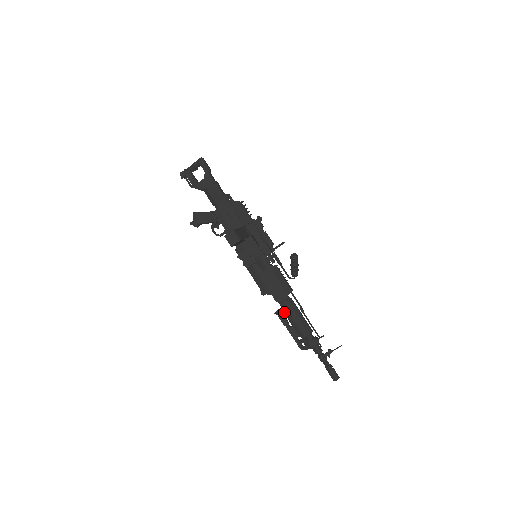
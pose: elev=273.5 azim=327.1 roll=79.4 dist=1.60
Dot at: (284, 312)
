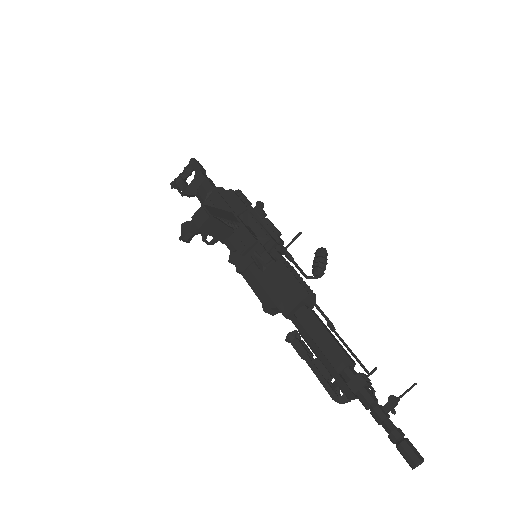
Dot at: (301, 335)
